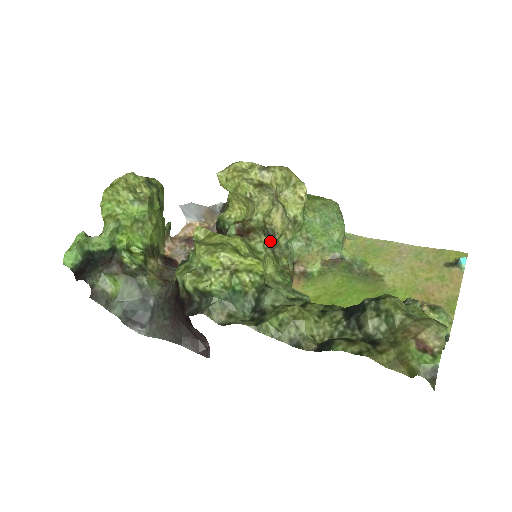
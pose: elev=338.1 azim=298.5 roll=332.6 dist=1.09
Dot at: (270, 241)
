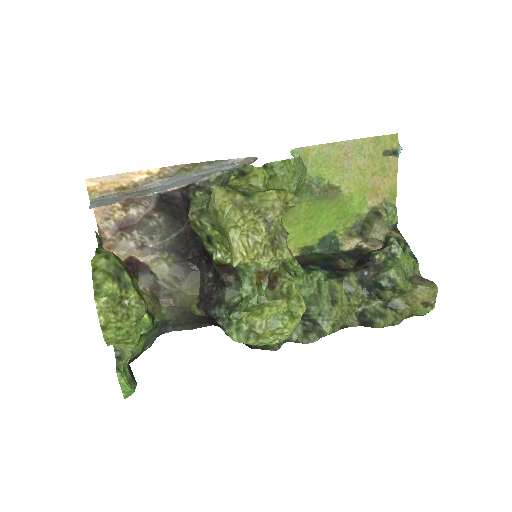
Dot at: occluded
